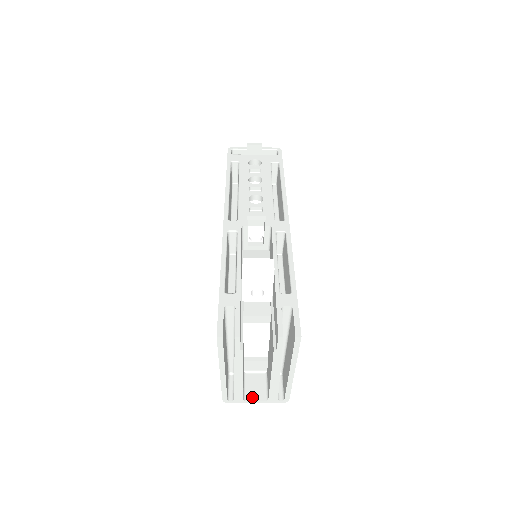
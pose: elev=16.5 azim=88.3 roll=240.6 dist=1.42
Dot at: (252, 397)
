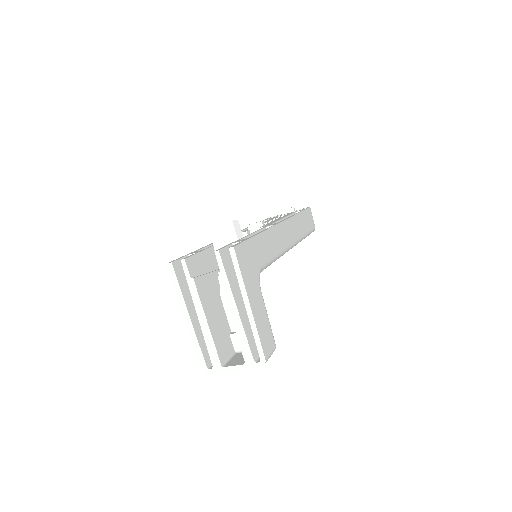
Dot at: (231, 364)
